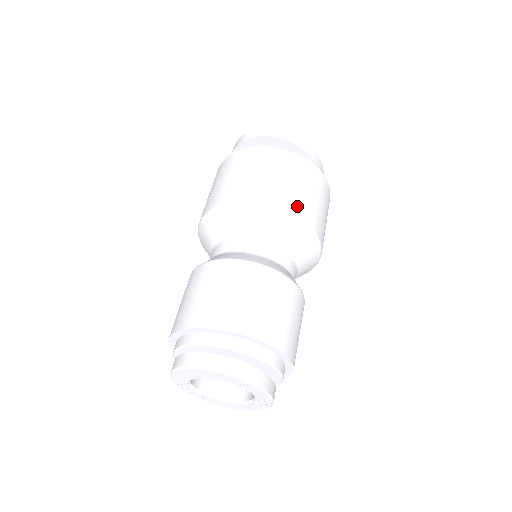
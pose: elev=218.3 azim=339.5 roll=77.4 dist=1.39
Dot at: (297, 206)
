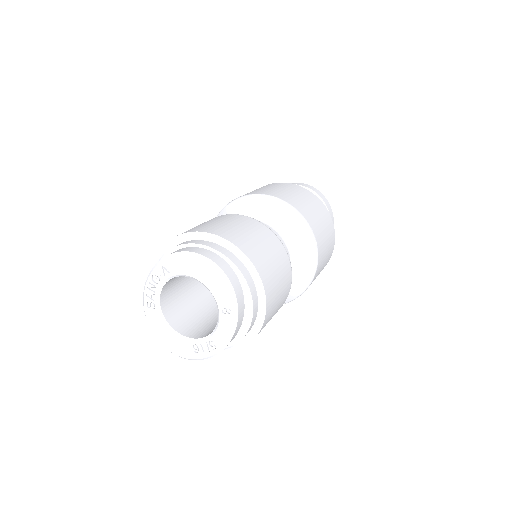
Dot at: (320, 245)
